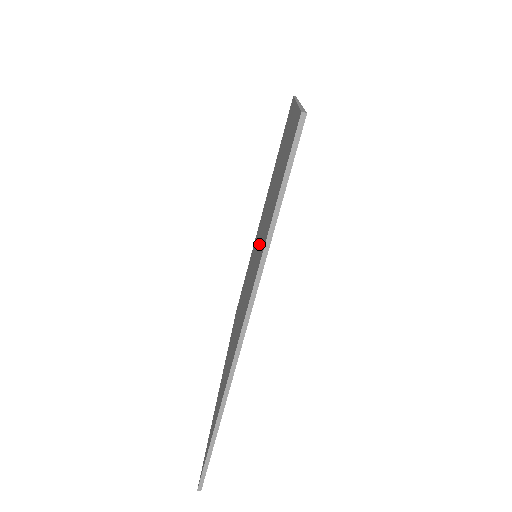
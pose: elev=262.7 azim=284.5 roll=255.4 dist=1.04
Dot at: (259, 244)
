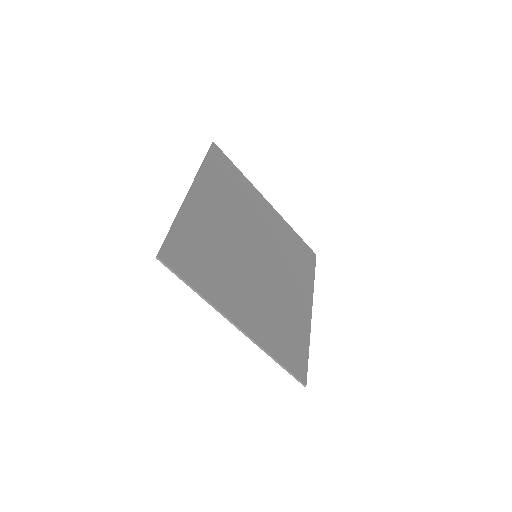
Dot at: (234, 267)
